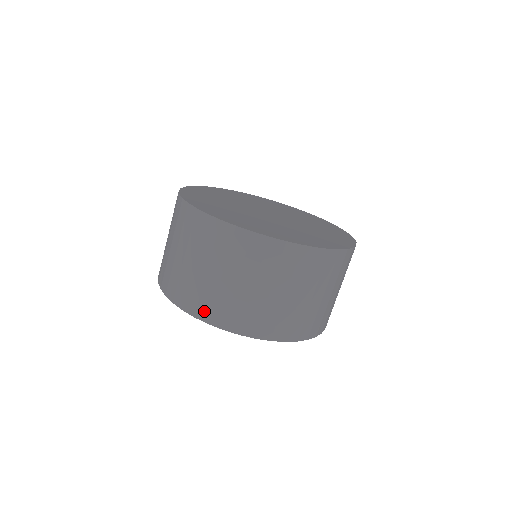
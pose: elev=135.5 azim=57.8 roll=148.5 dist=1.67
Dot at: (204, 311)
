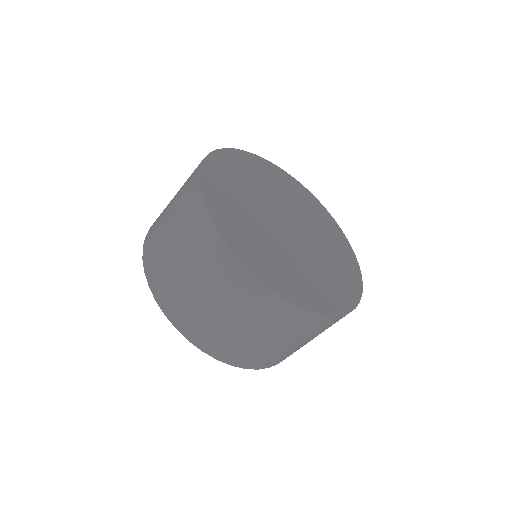
Dot at: (152, 273)
